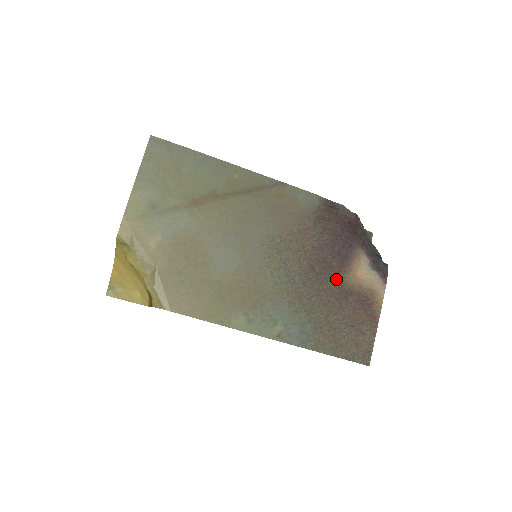
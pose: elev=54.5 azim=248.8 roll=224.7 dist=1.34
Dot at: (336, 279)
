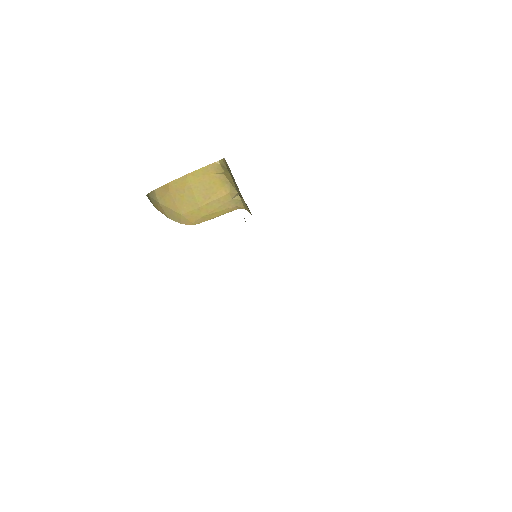
Dot at: occluded
